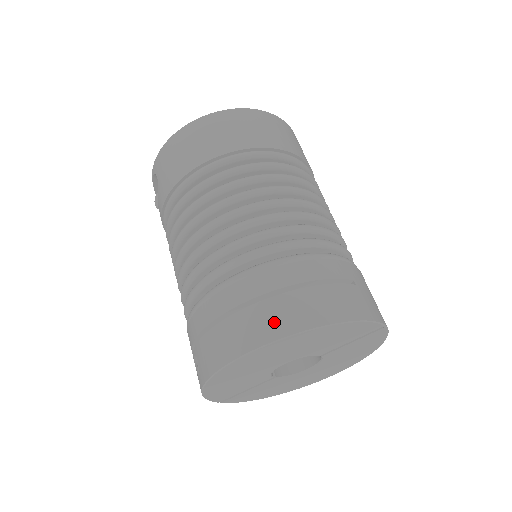
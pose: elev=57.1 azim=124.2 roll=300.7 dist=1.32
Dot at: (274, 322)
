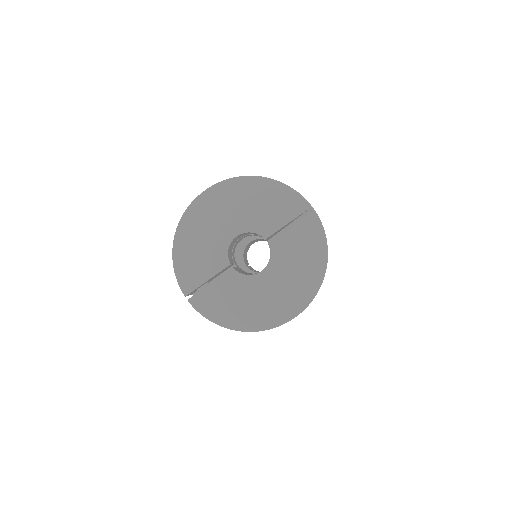
Dot at: occluded
